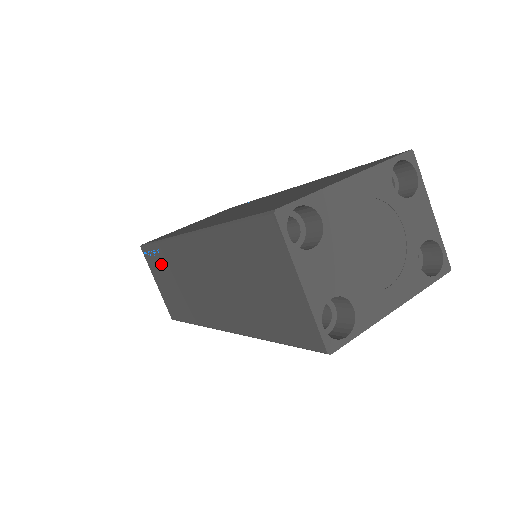
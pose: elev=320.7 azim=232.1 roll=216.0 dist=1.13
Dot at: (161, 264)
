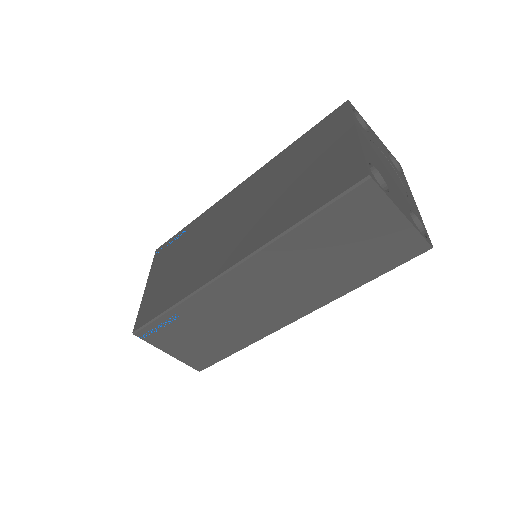
Dot at: (180, 327)
